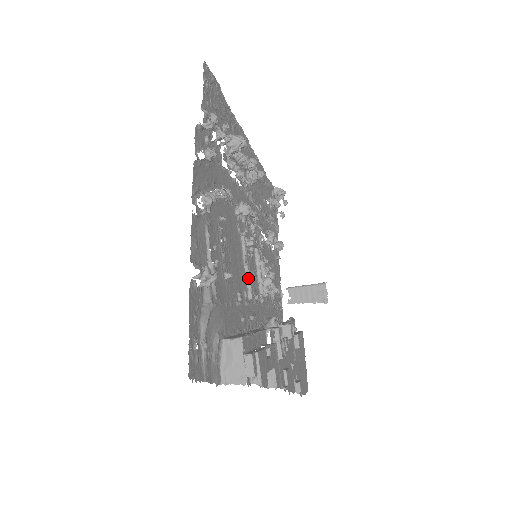
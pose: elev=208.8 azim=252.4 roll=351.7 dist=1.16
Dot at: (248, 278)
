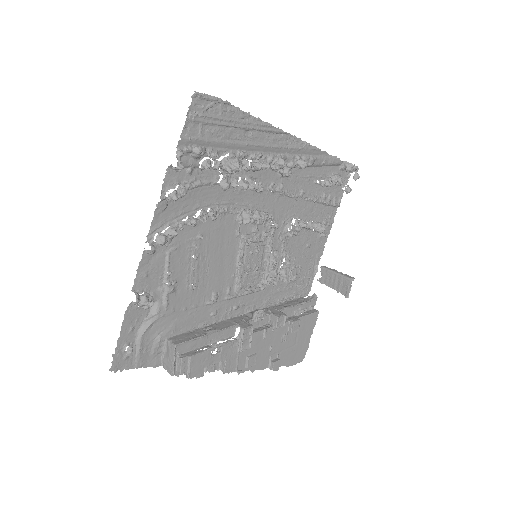
Dot at: (238, 276)
